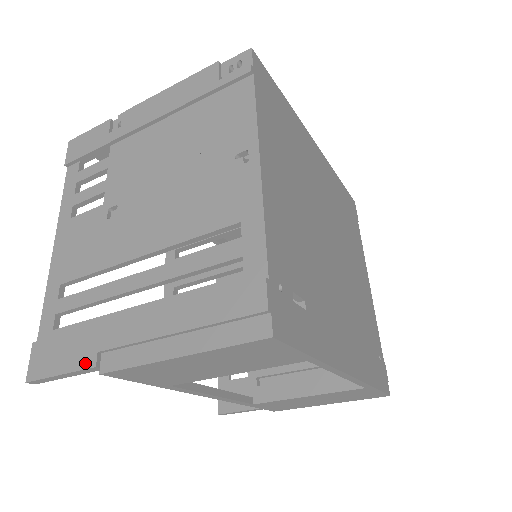
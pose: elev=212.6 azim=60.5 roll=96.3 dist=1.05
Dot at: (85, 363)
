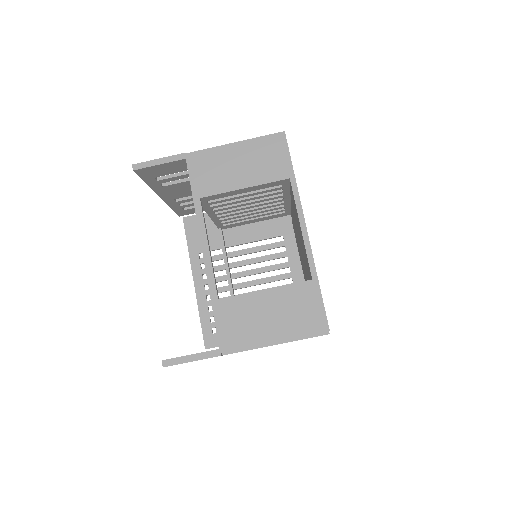
Dot at: (178, 155)
